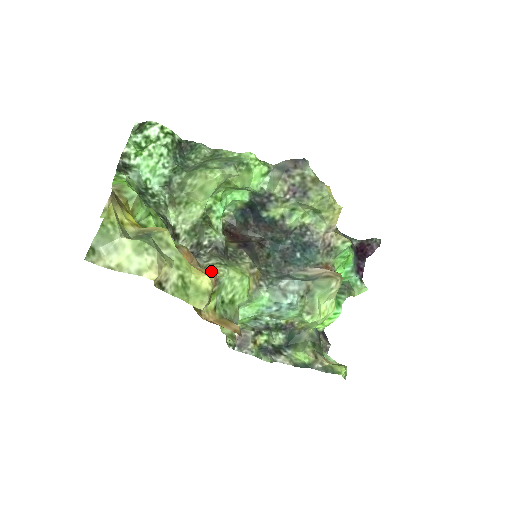
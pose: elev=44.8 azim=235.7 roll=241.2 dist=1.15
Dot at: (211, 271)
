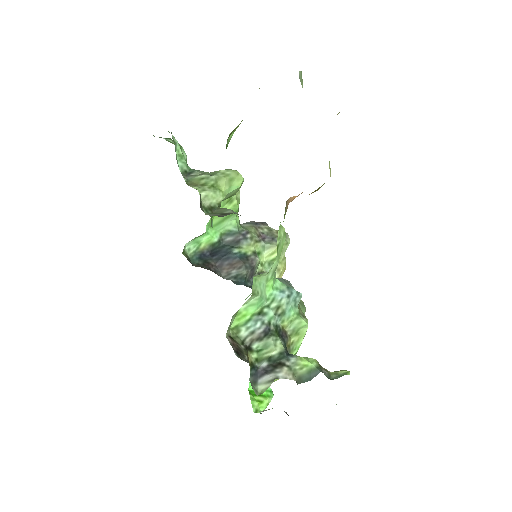
Dot at: occluded
